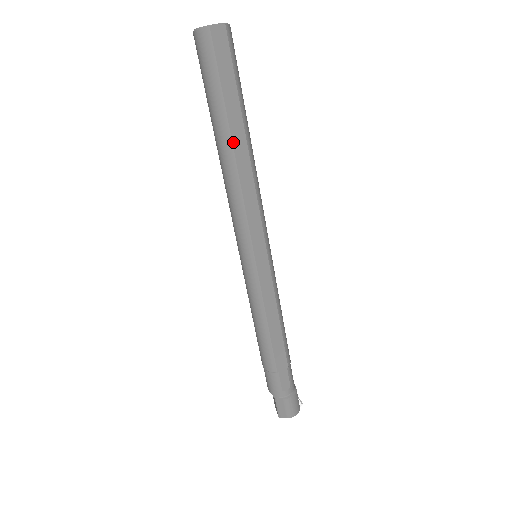
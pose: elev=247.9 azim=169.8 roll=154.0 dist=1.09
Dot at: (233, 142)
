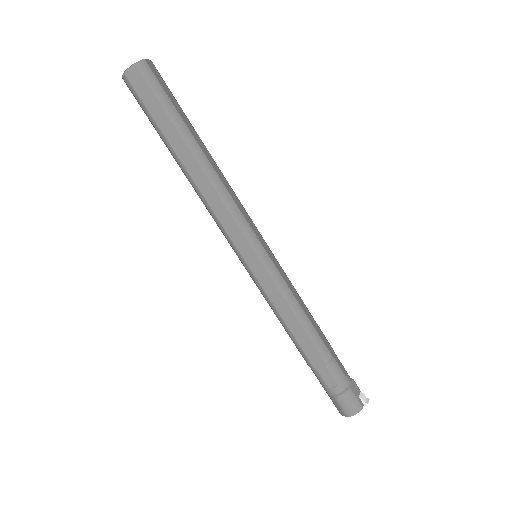
Dot at: (182, 161)
